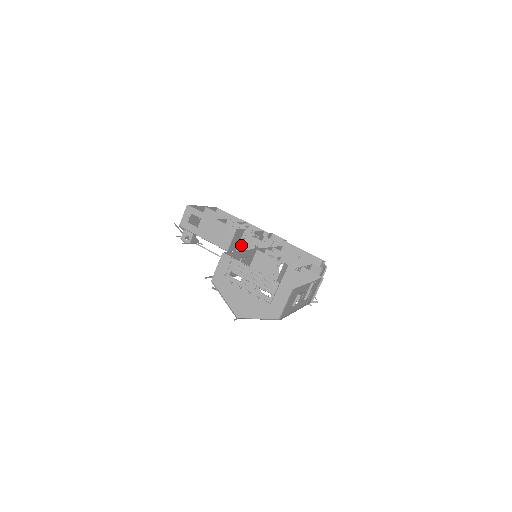
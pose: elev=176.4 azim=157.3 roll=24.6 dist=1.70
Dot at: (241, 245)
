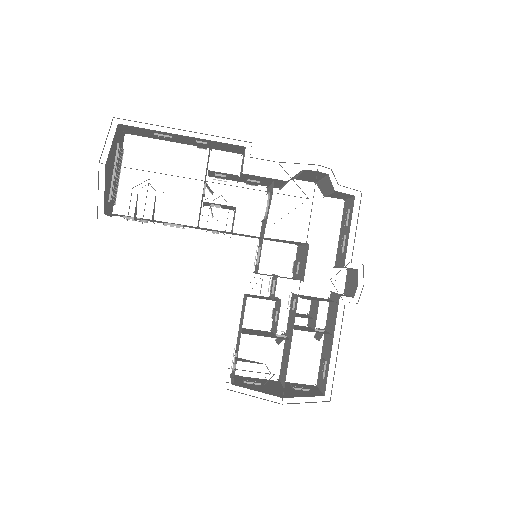
Dot at: (273, 295)
